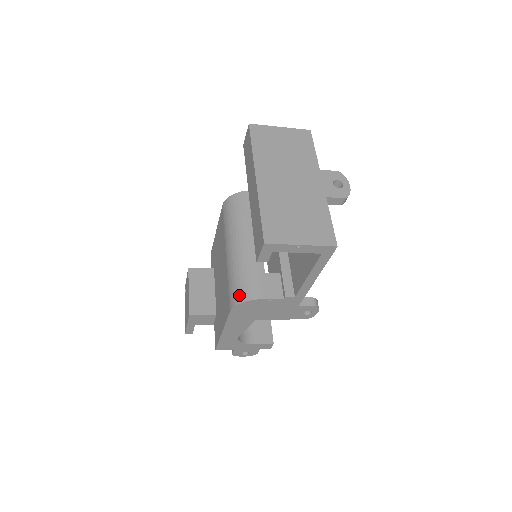
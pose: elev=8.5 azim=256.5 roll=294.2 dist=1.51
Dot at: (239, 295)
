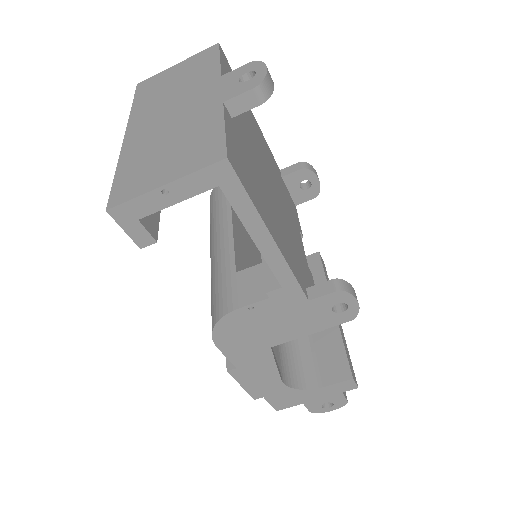
Dot at: (212, 317)
